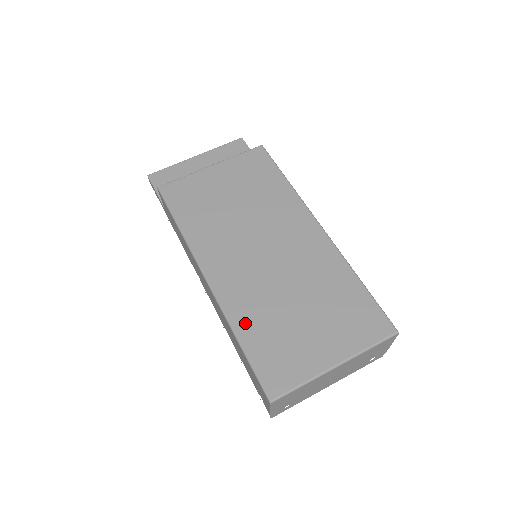
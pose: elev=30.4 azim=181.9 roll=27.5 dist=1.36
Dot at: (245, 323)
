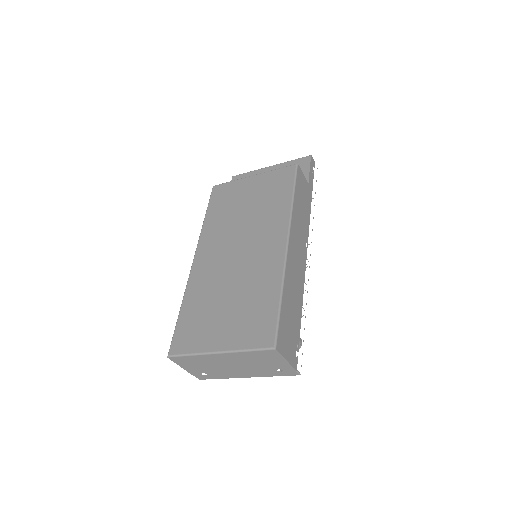
Dot at: (191, 298)
